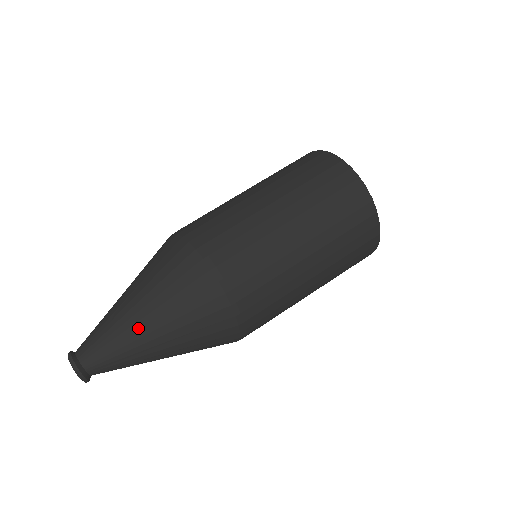
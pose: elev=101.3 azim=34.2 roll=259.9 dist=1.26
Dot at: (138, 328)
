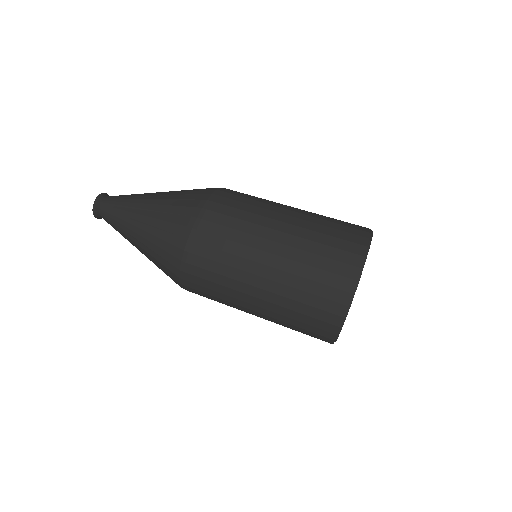
Dot at: (145, 198)
